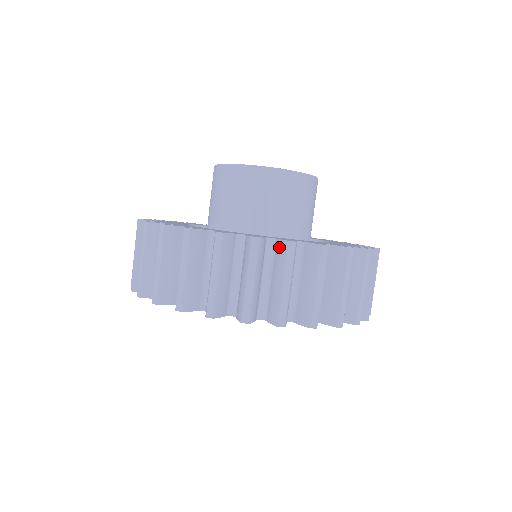
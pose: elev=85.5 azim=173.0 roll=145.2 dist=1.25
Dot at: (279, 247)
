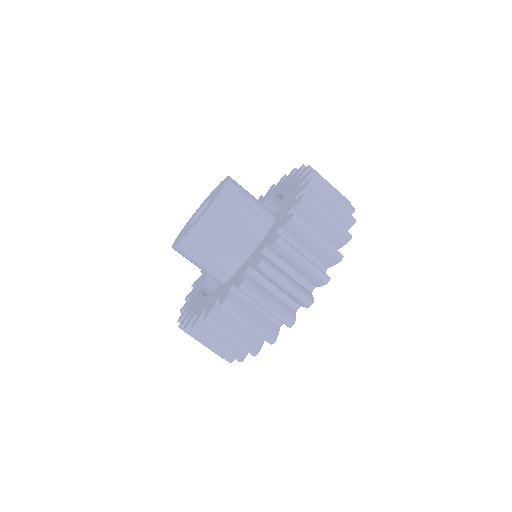
Dot at: occluded
